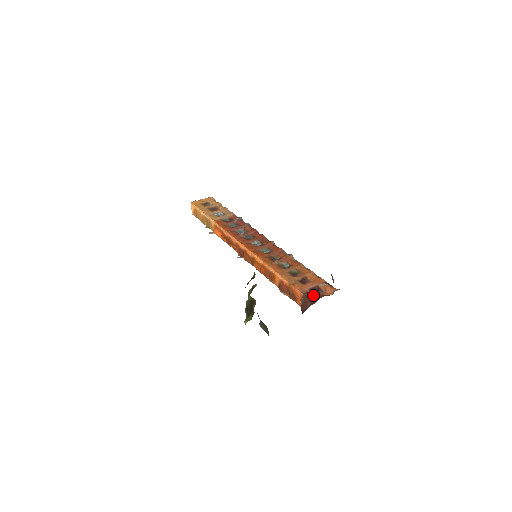
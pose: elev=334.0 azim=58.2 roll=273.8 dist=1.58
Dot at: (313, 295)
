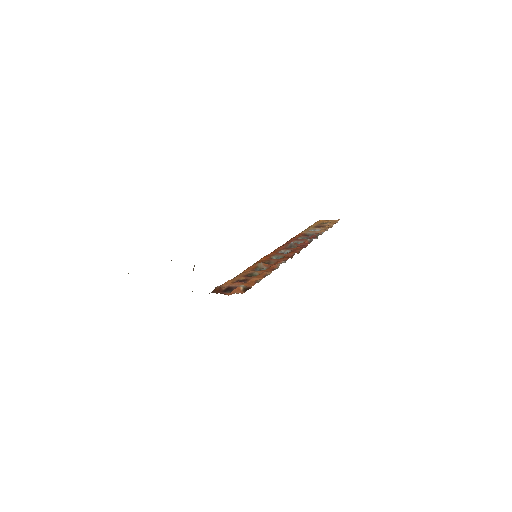
Dot at: (217, 289)
